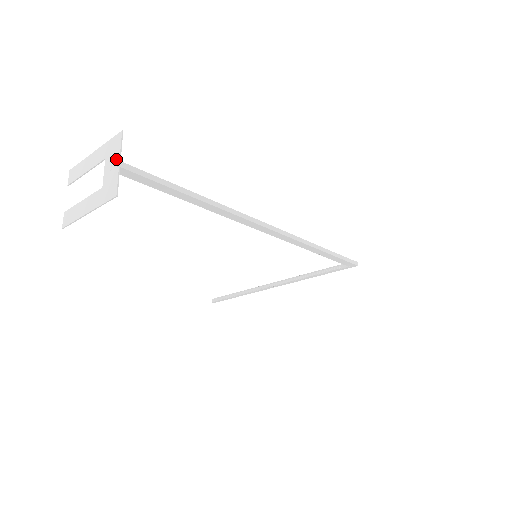
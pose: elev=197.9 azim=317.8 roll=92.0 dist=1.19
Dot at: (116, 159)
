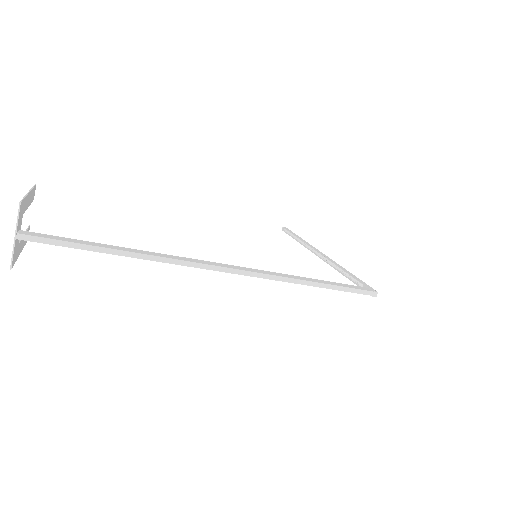
Dot at: (16, 229)
